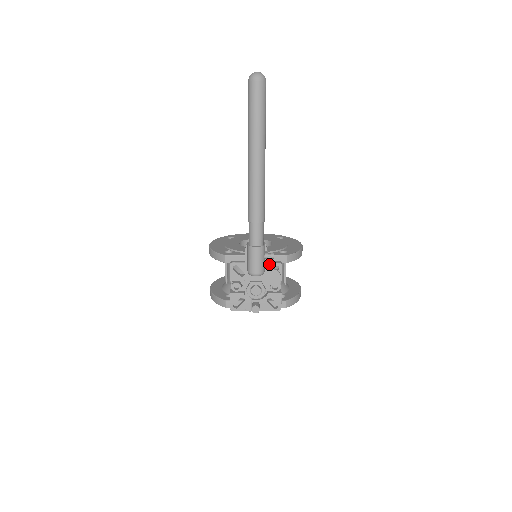
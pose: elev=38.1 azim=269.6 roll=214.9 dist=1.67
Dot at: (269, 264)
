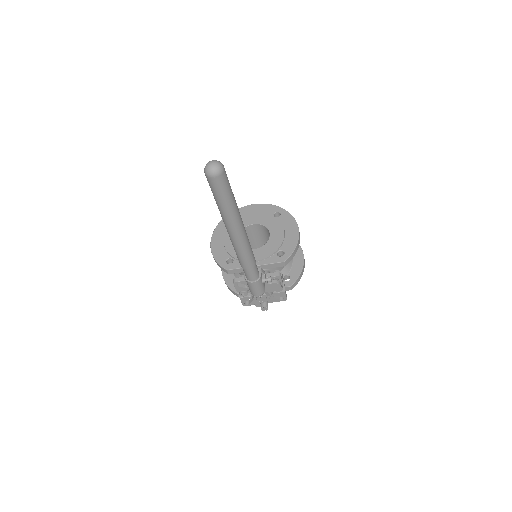
Dot at: occluded
